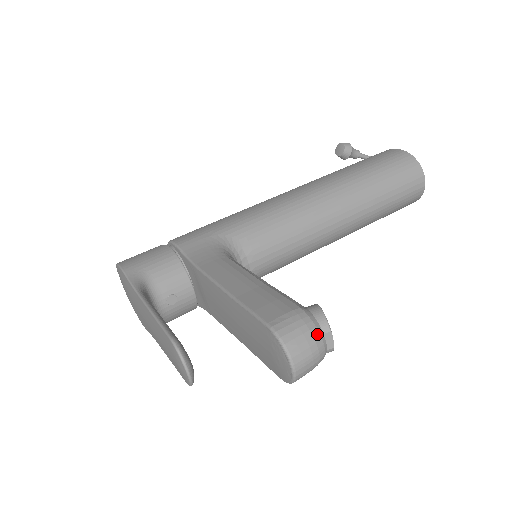
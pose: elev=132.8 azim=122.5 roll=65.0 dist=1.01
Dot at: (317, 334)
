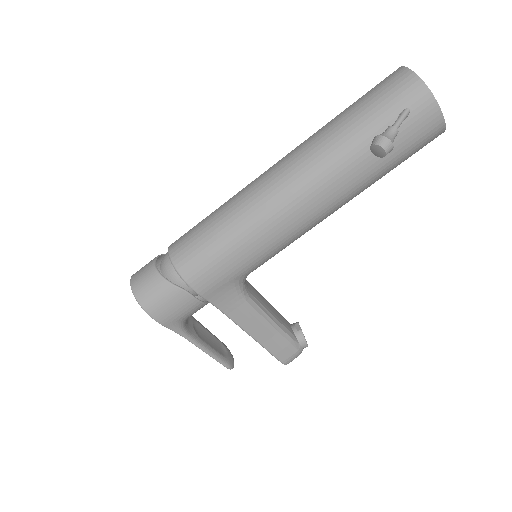
Dot at: occluded
